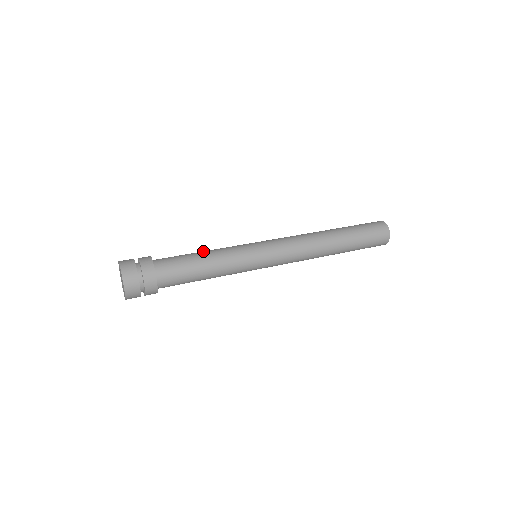
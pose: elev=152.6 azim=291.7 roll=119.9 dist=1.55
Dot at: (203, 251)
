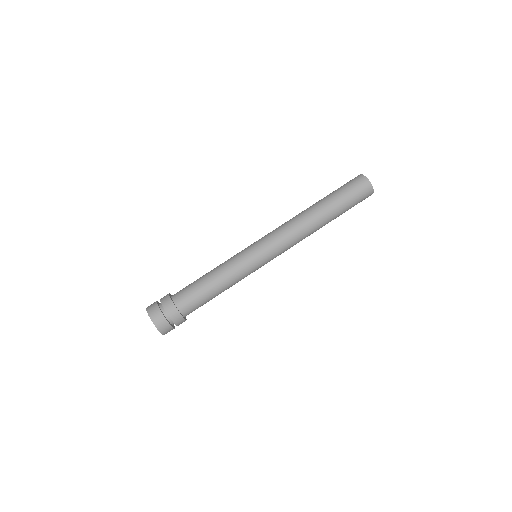
Dot at: (211, 274)
